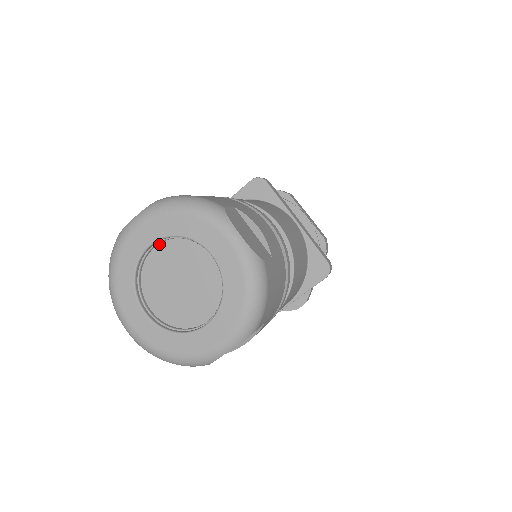
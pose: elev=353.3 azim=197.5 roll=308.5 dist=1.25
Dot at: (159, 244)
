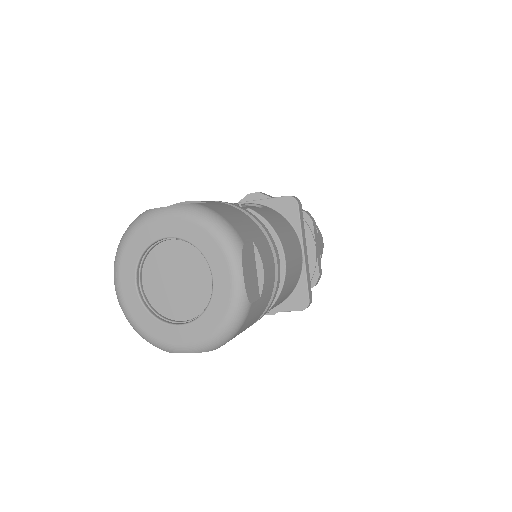
Dot at: (176, 239)
